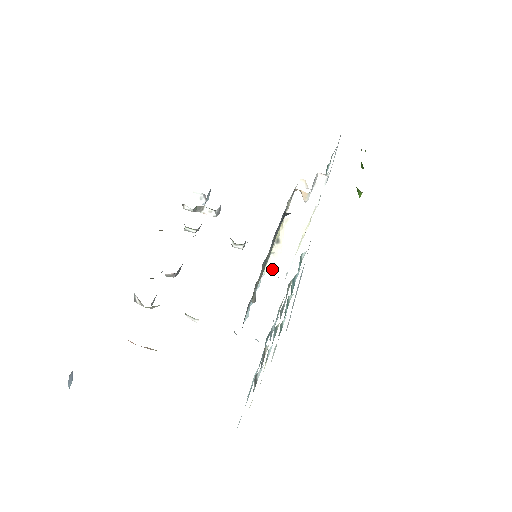
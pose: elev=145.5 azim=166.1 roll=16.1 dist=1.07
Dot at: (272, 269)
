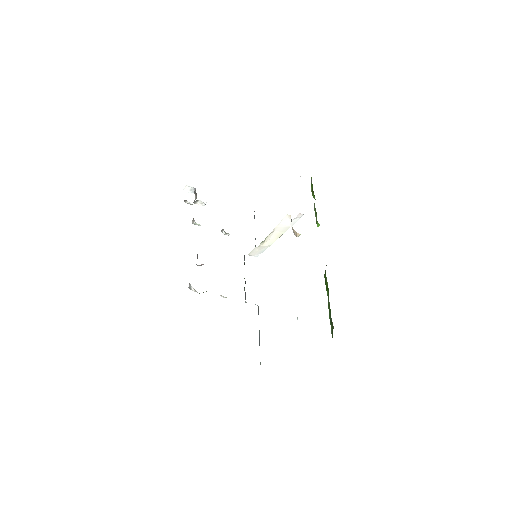
Dot at: (252, 253)
